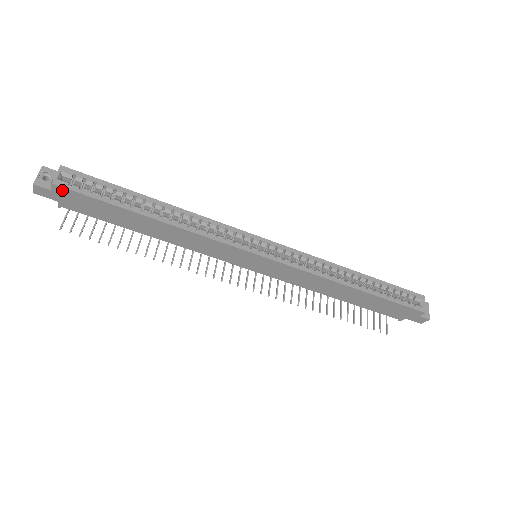
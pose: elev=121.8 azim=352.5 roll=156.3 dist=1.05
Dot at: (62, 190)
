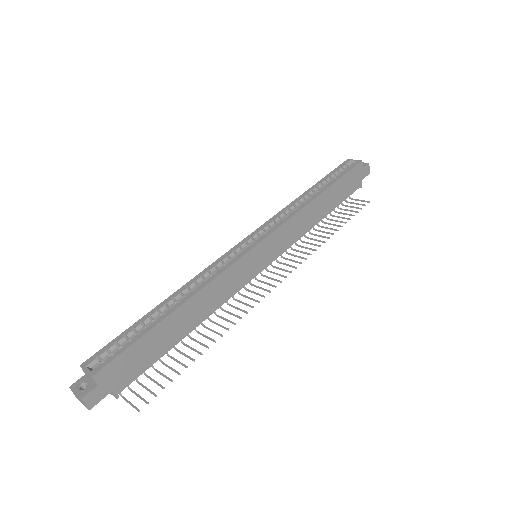
Dot at: (104, 372)
